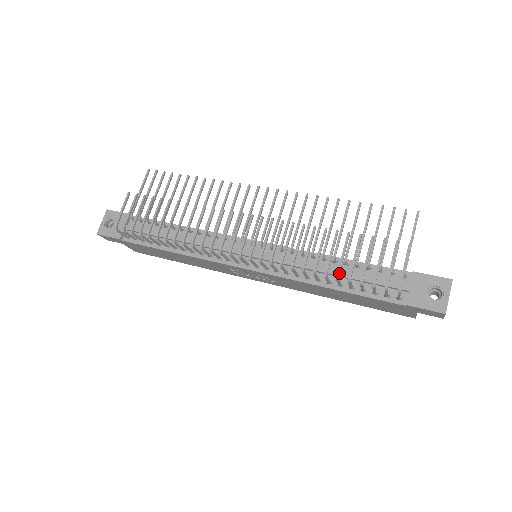
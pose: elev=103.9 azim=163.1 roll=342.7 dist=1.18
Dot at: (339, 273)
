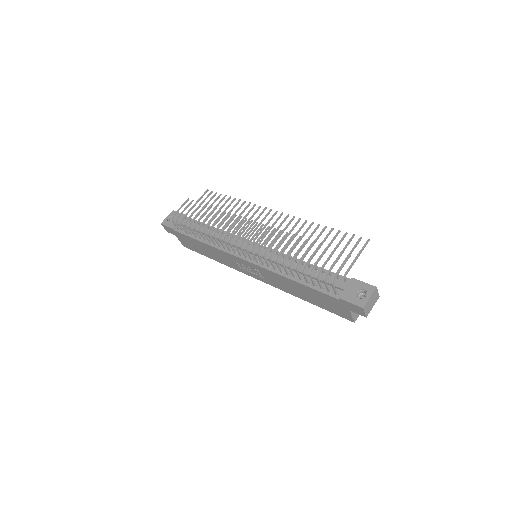
Dot at: (297, 265)
